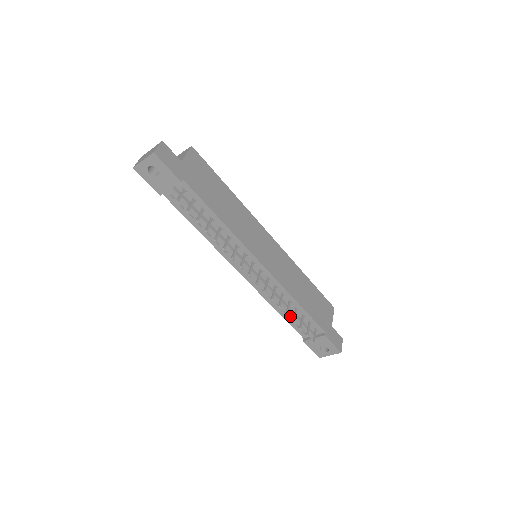
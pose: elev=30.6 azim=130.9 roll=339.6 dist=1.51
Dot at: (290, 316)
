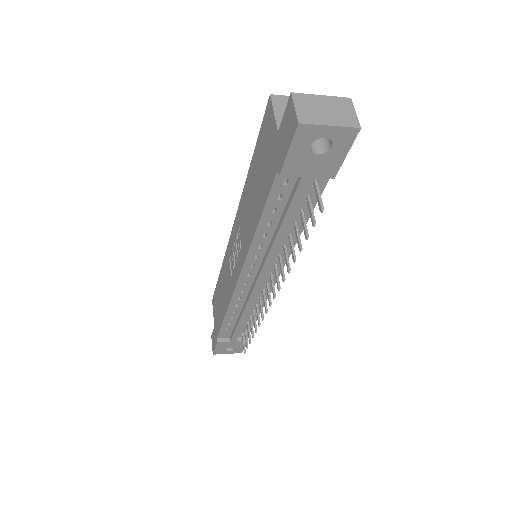
Dot at: (238, 324)
